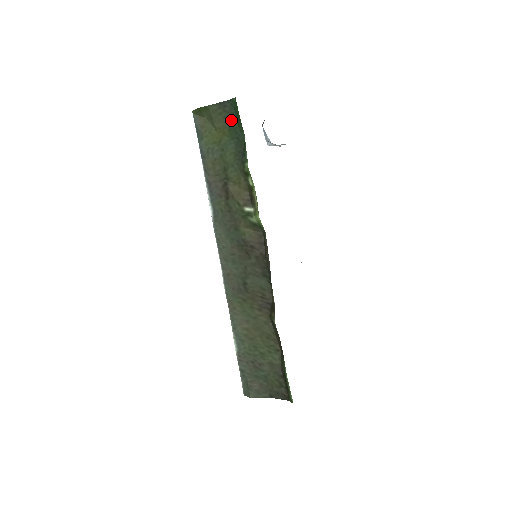
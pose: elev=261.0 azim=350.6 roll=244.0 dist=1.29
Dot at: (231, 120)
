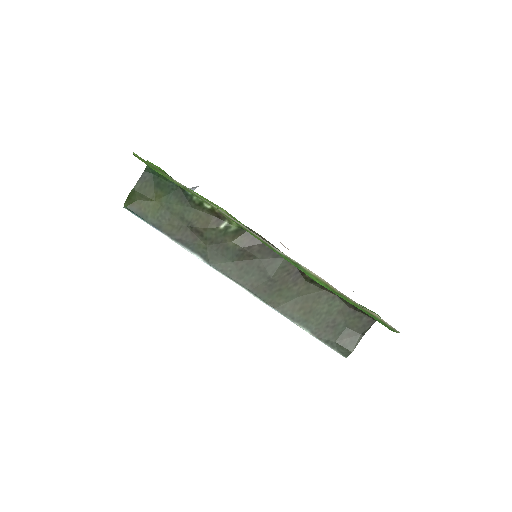
Dot at: (157, 183)
